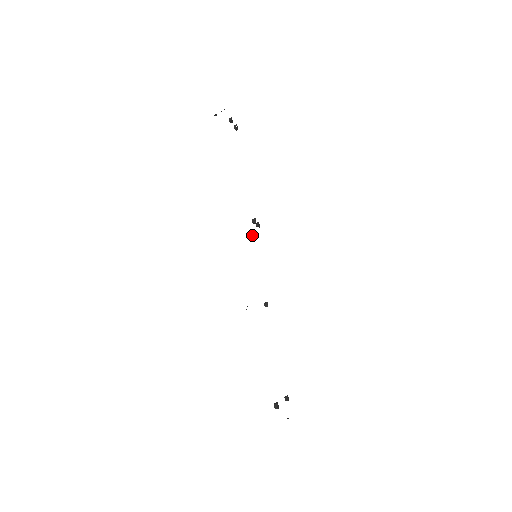
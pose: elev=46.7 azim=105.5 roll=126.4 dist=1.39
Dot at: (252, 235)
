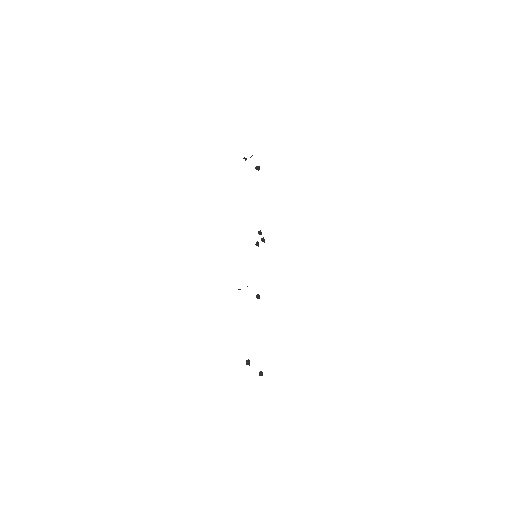
Dot at: (256, 242)
